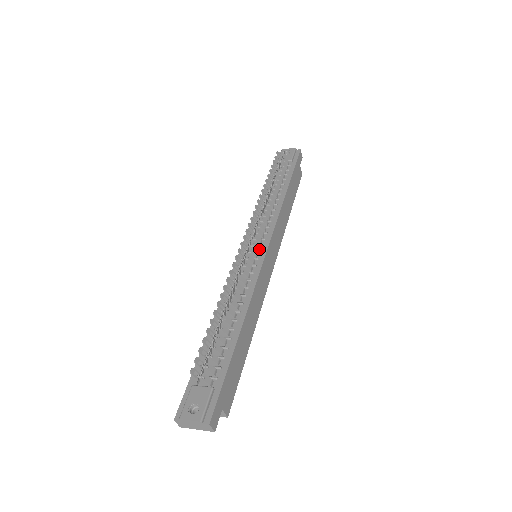
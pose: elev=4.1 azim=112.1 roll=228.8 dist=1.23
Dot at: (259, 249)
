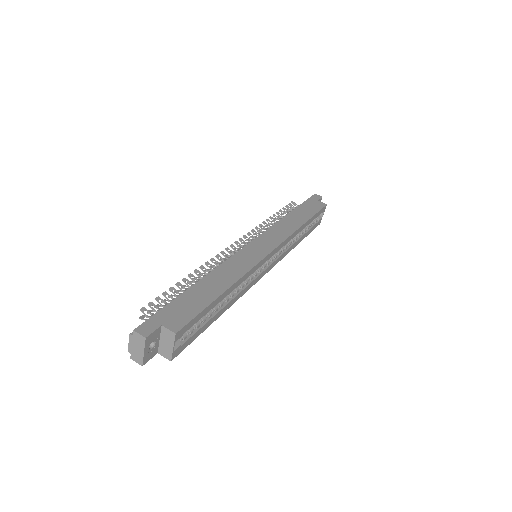
Dot at: occluded
